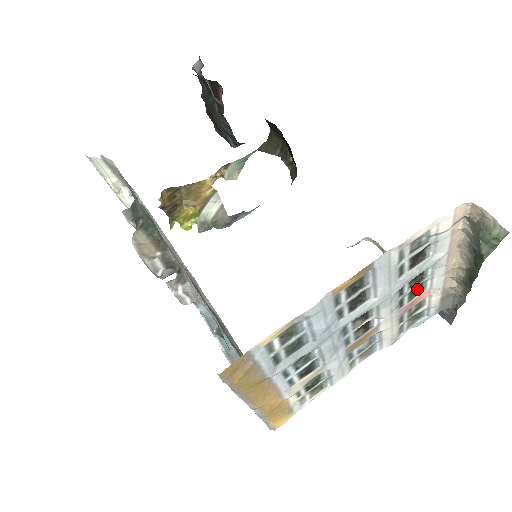
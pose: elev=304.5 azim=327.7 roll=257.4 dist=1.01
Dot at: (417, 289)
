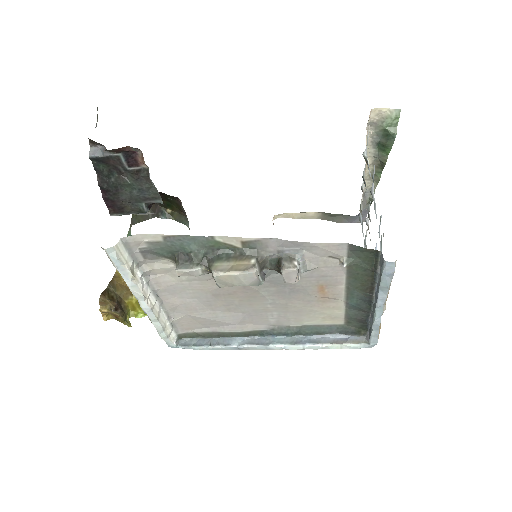
Dot at: occluded
